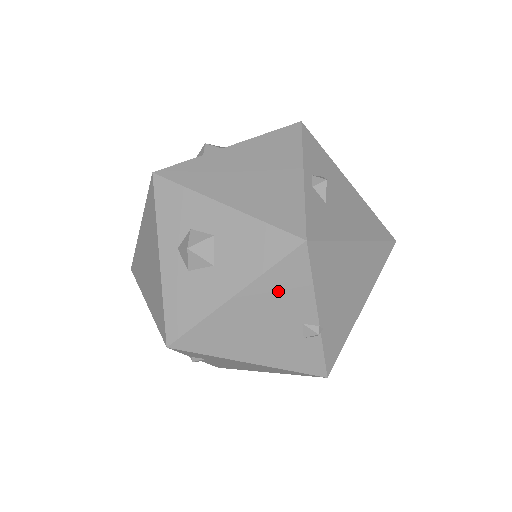
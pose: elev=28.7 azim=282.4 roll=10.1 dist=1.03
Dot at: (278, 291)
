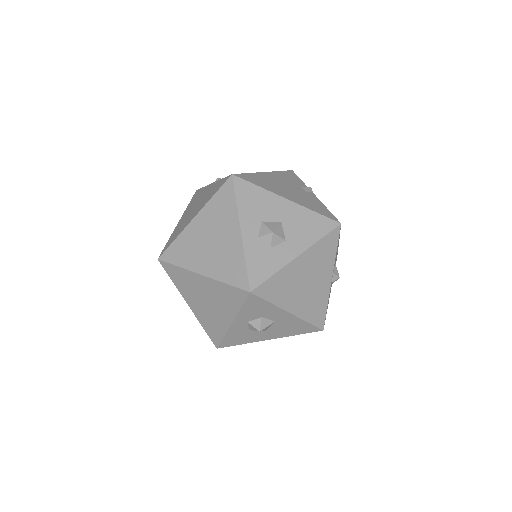
Dot at: occluded
